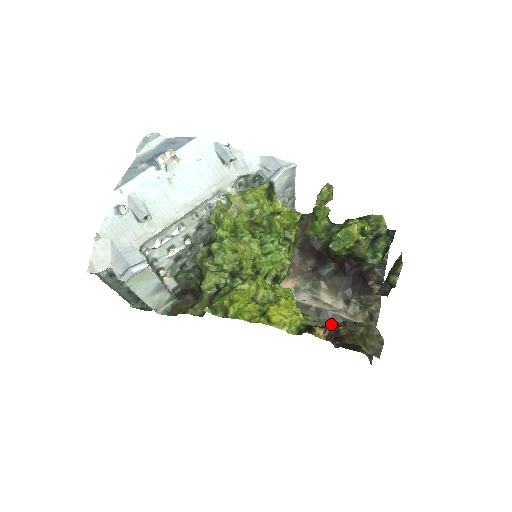
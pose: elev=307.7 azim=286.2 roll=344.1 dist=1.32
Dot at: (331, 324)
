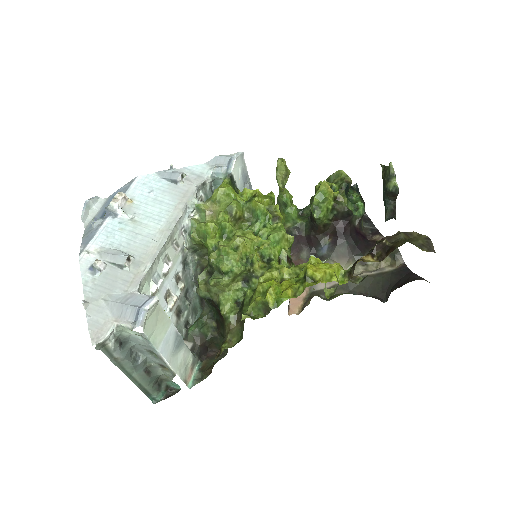
Dot at: (372, 248)
